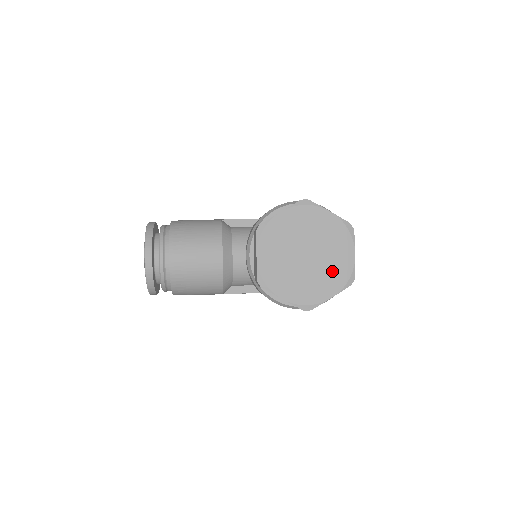
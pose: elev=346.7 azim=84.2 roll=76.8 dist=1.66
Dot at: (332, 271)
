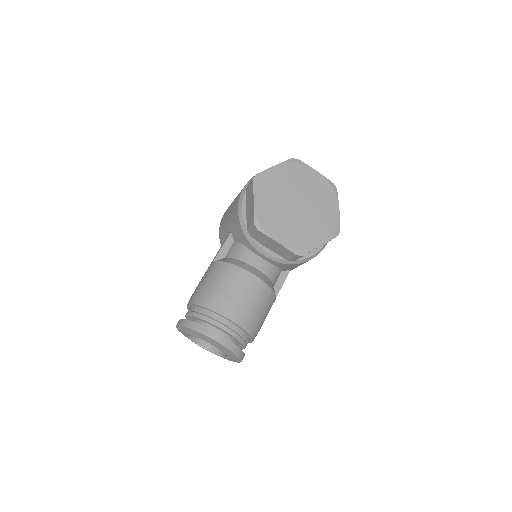
Dot at: (320, 196)
